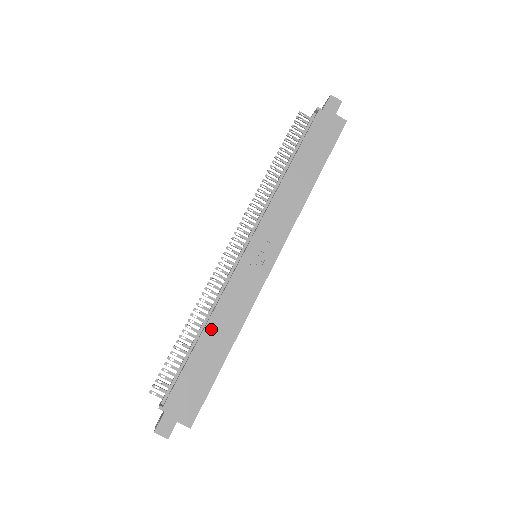
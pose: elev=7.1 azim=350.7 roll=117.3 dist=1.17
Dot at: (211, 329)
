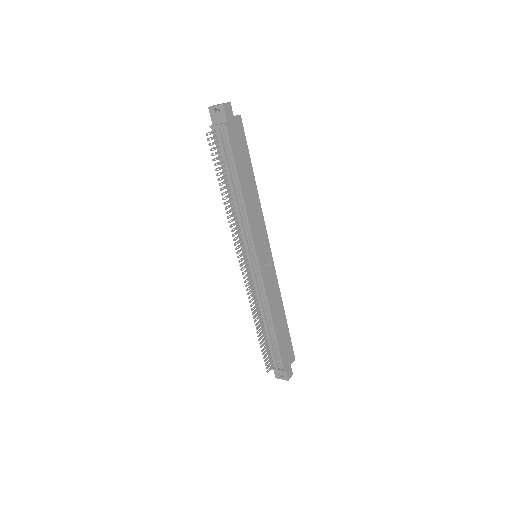
Dot at: (274, 316)
